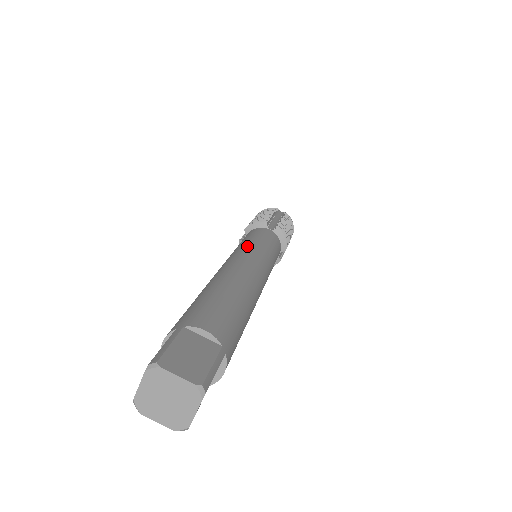
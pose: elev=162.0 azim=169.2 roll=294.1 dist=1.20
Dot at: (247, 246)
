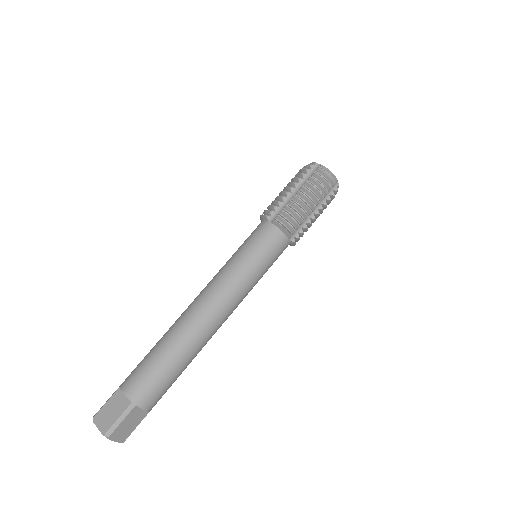
Dot at: (223, 268)
